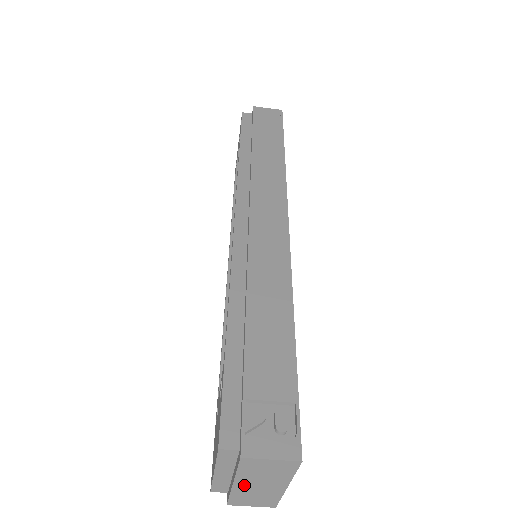
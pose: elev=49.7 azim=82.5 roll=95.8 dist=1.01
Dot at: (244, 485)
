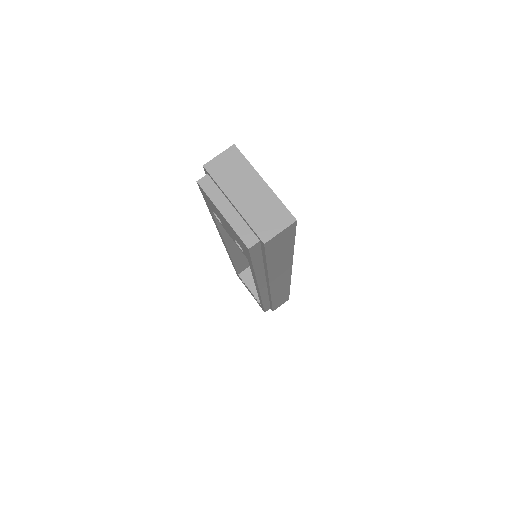
Dot at: (240, 200)
